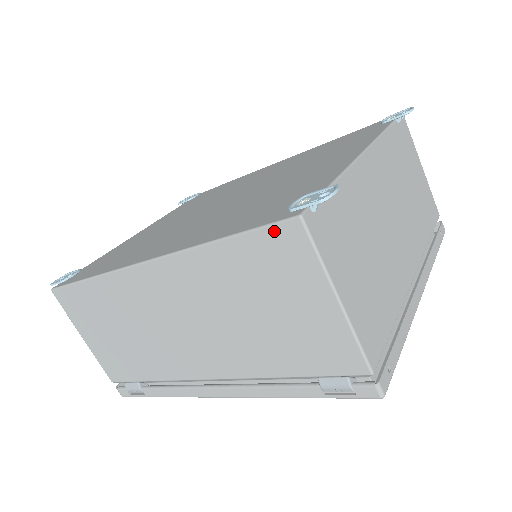
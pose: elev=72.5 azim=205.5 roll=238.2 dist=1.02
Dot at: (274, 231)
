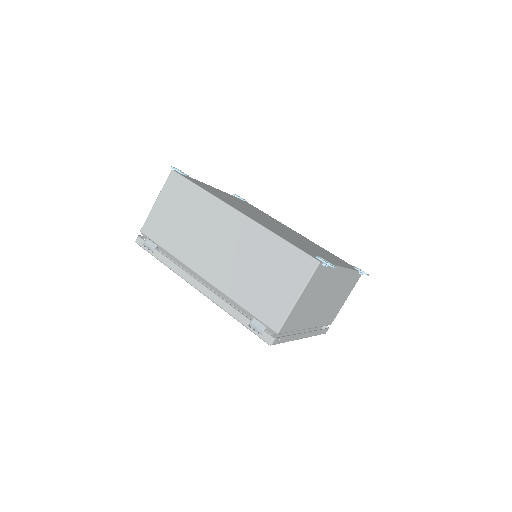
Dot at: (306, 257)
